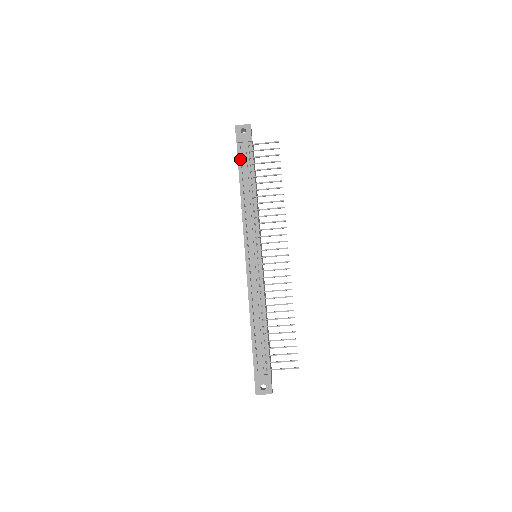
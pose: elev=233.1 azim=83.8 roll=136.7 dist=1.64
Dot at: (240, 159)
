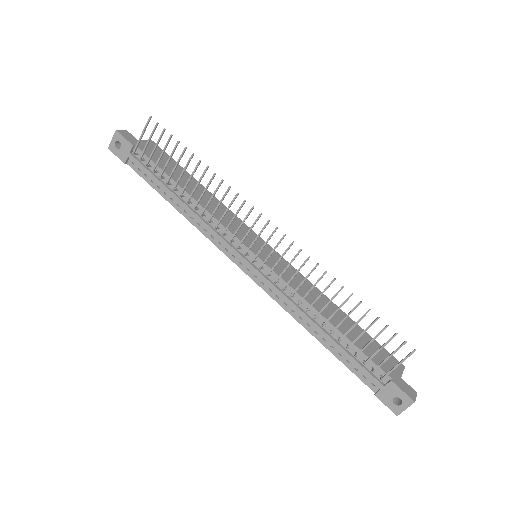
Dot at: (144, 176)
